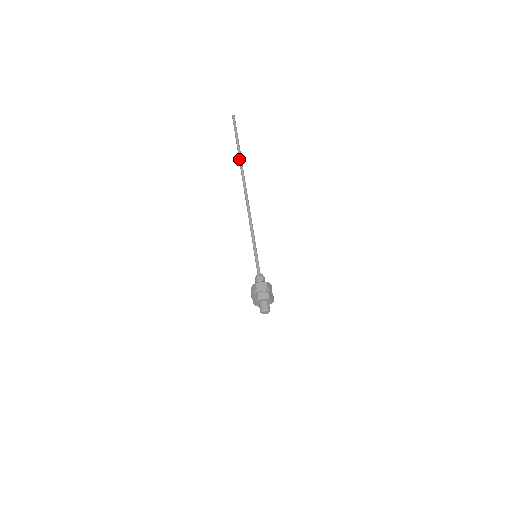
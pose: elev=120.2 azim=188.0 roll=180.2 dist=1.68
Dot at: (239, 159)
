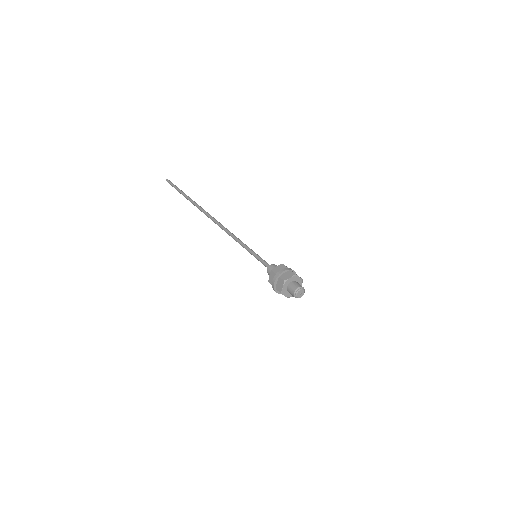
Dot at: (191, 201)
